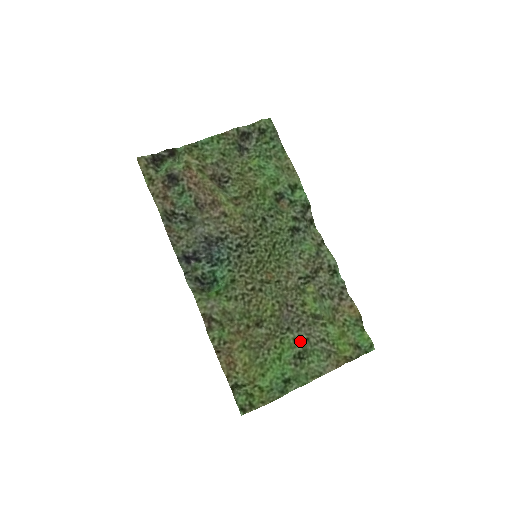
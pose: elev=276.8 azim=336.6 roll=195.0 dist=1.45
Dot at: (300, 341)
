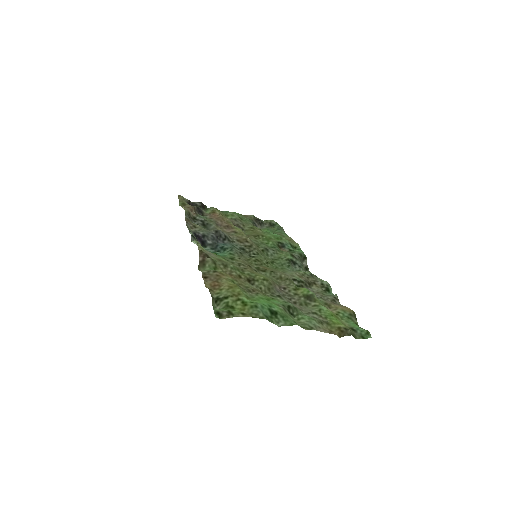
Dot at: occluded
